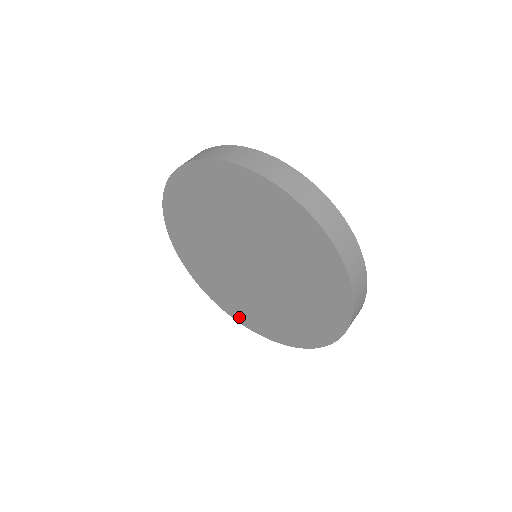
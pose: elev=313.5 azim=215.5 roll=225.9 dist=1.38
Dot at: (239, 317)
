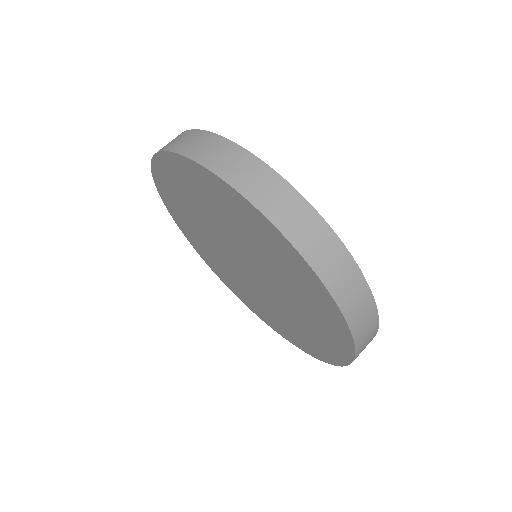
Dot at: (215, 271)
